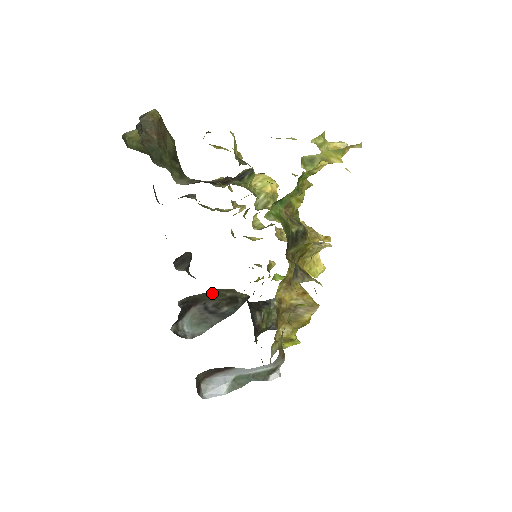
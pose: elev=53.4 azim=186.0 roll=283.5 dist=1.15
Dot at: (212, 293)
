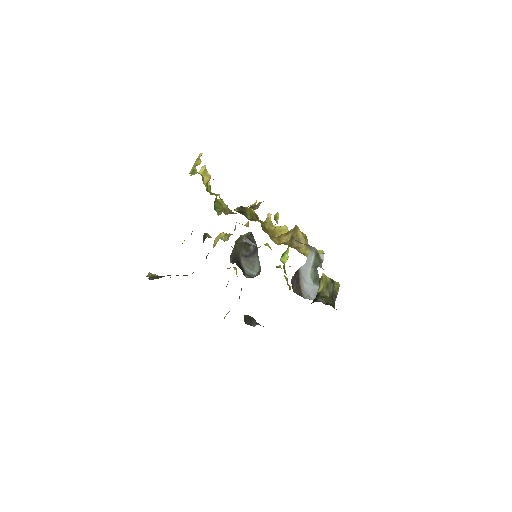
Dot at: (236, 246)
